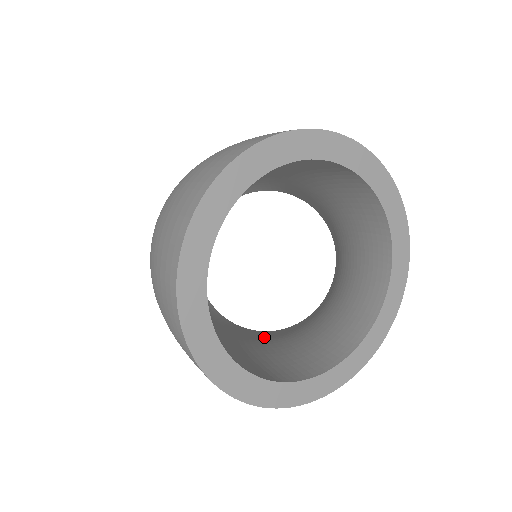
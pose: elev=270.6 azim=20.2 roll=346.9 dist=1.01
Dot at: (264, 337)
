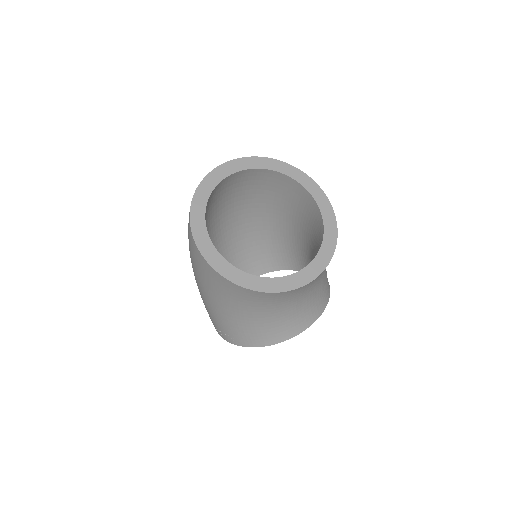
Dot at: occluded
